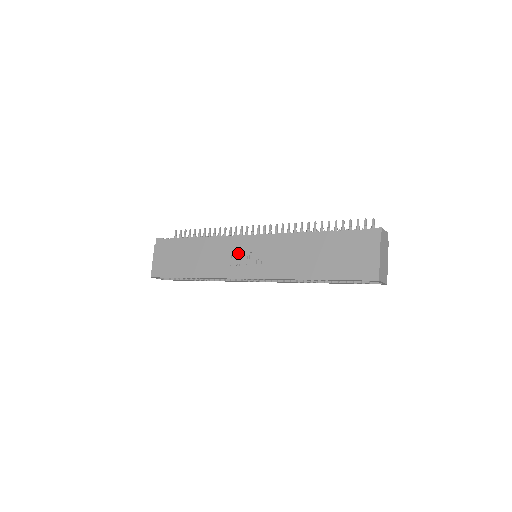
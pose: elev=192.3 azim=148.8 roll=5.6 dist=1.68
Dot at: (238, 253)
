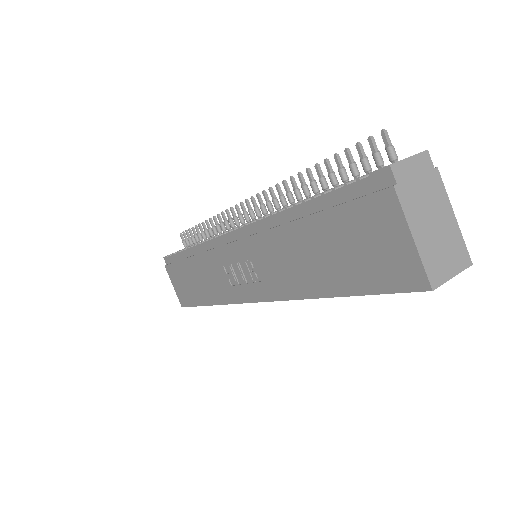
Dot at: (229, 265)
